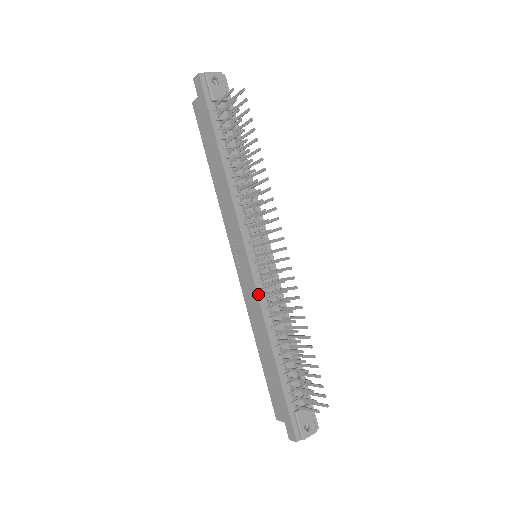
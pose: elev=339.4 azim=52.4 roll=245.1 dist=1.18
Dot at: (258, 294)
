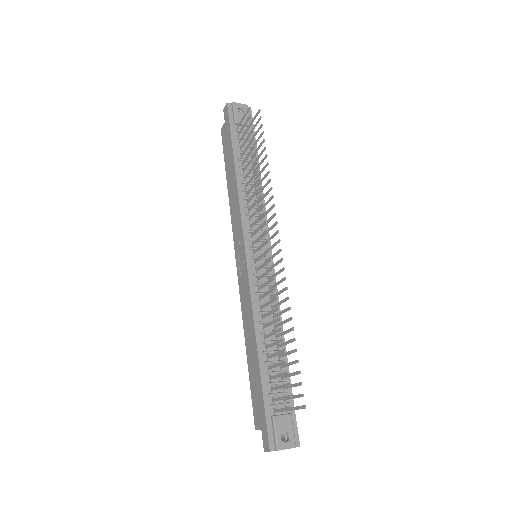
Dot at: (250, 287)
